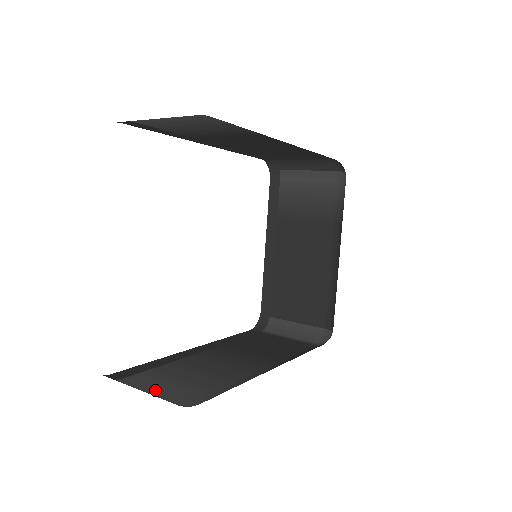
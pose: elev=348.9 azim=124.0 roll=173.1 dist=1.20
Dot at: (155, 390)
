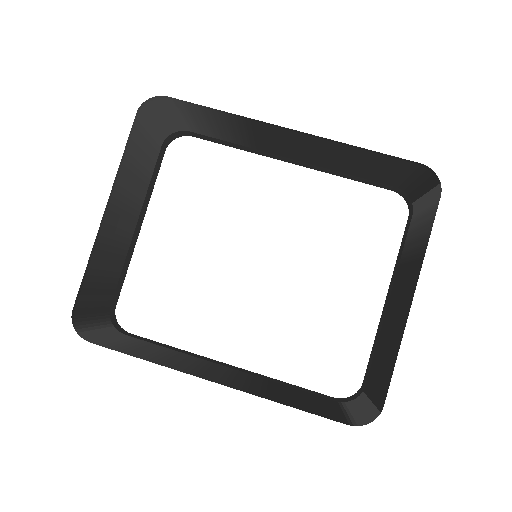
Dot at: (112, 339)
